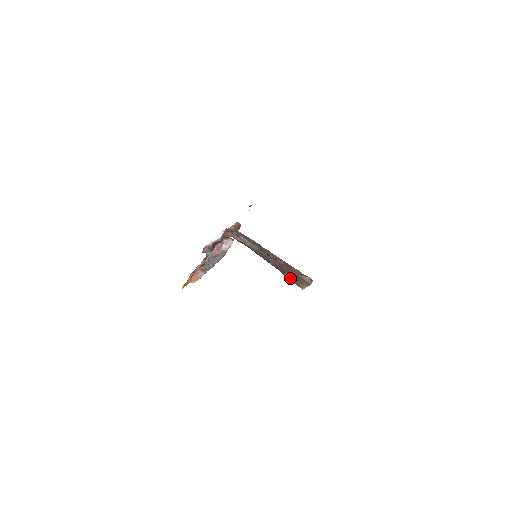
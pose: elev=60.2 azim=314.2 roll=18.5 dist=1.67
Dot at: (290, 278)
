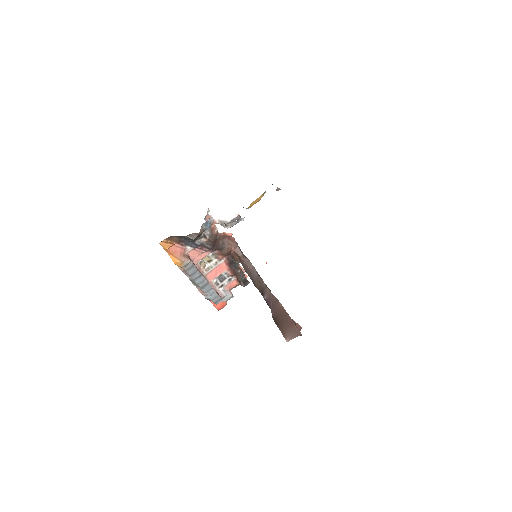
Dot at: (279, 322)
